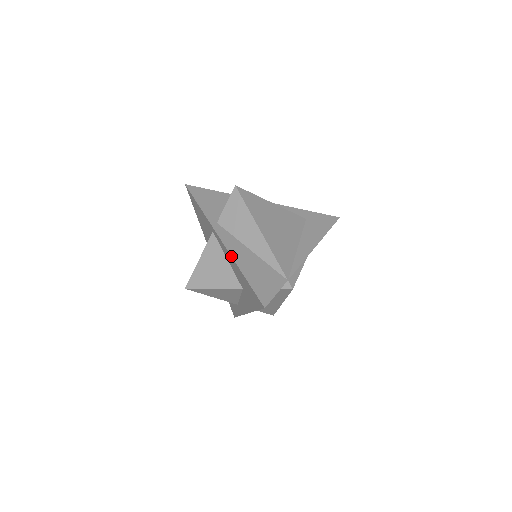
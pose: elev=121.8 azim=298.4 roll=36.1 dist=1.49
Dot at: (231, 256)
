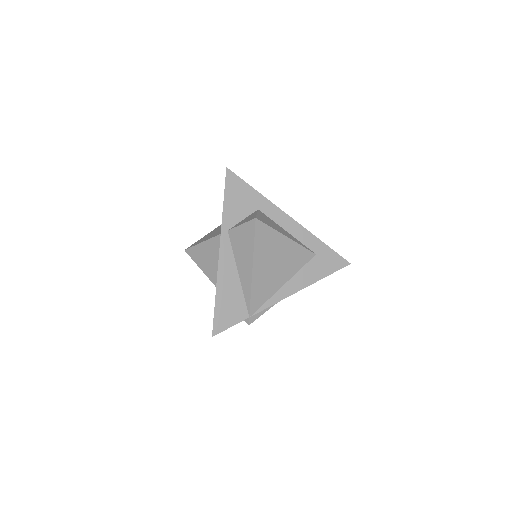
Dot at: (217, 275)
